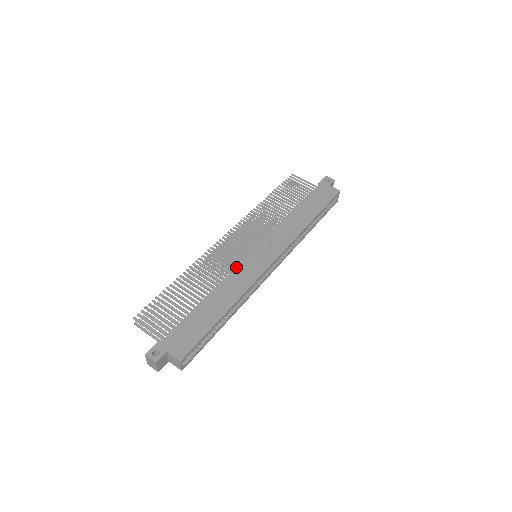
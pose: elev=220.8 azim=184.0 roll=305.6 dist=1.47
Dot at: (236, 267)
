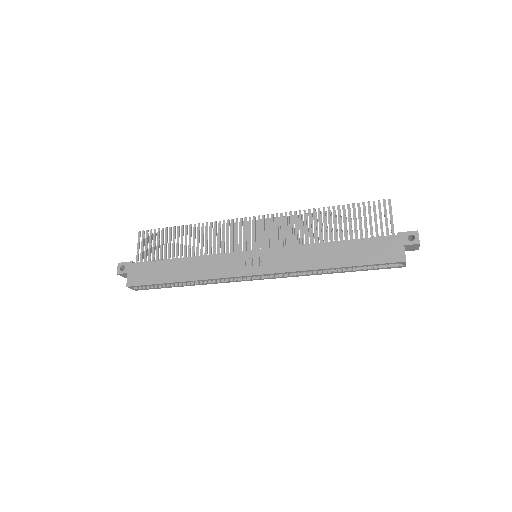
Dot at: (224, 253)
